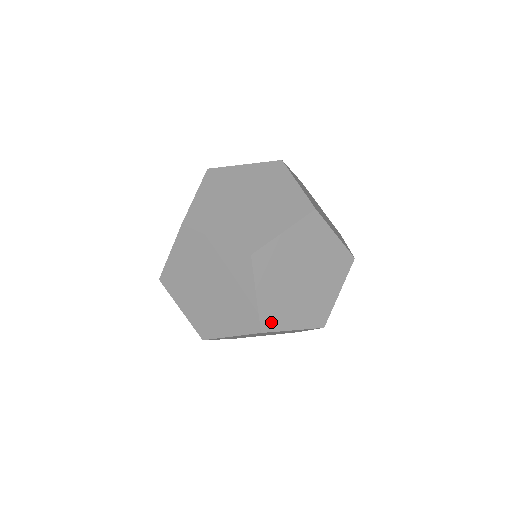
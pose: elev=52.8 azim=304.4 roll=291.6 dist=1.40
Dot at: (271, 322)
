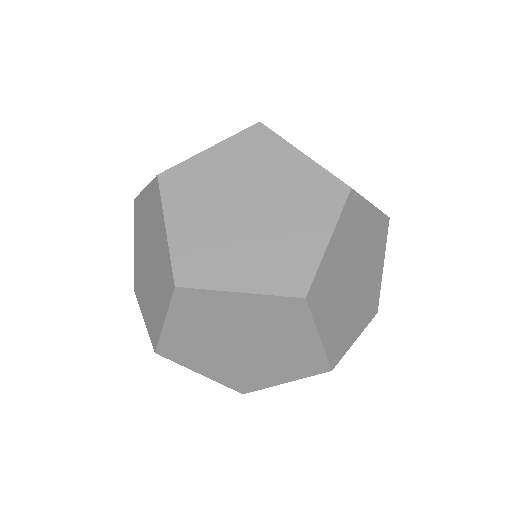
Dot at: (193, 272)
